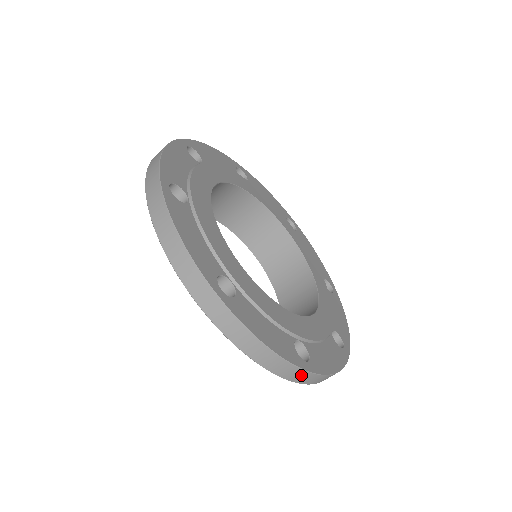
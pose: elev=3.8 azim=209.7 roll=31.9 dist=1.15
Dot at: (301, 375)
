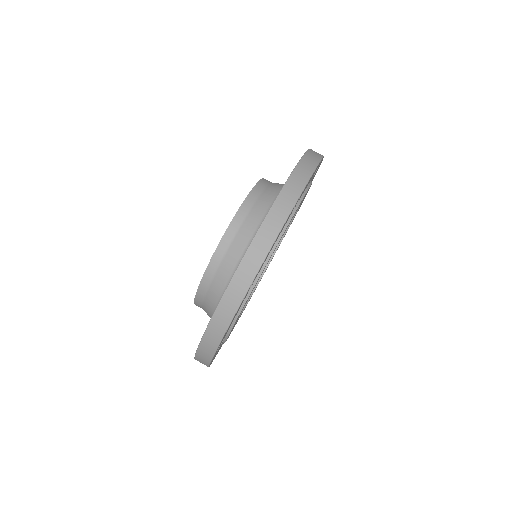
Dot at: (242, 286)
